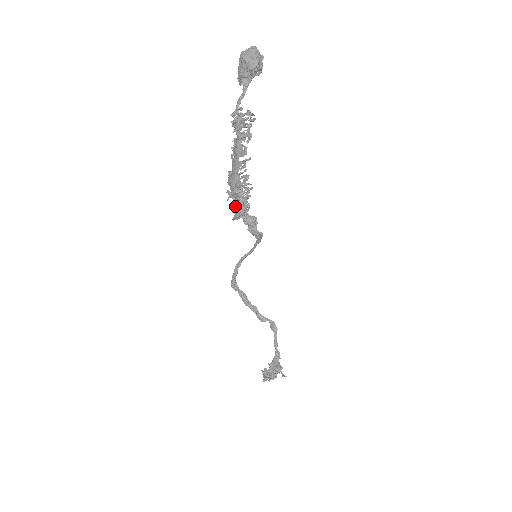
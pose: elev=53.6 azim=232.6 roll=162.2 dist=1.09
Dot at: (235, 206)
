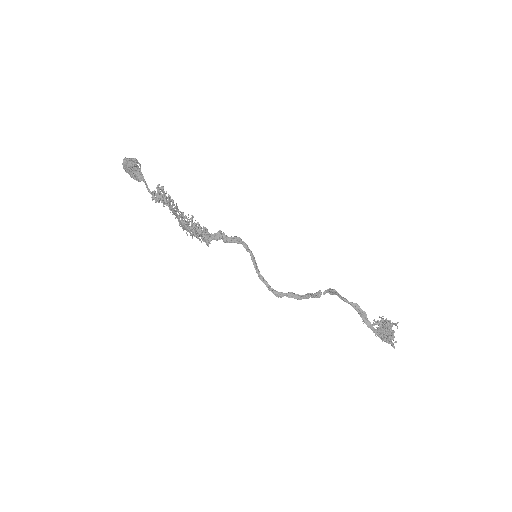
Dot at: (196, 235)
